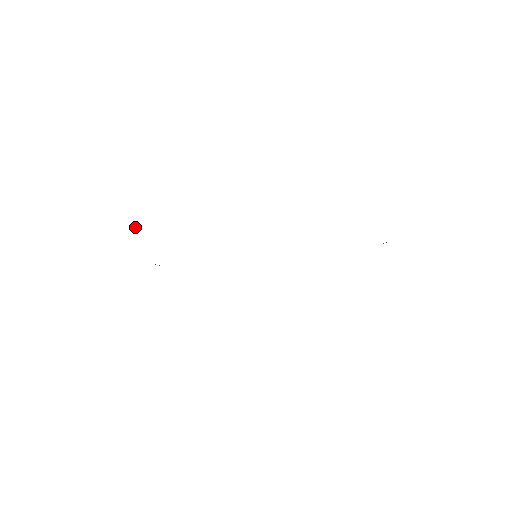
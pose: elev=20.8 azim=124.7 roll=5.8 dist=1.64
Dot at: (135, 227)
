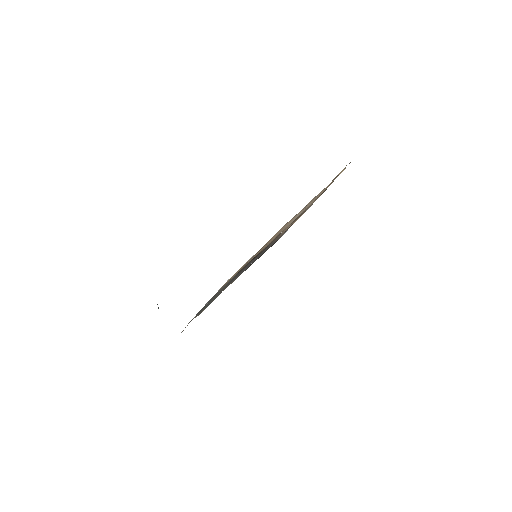
Dot at: (157, 304)
